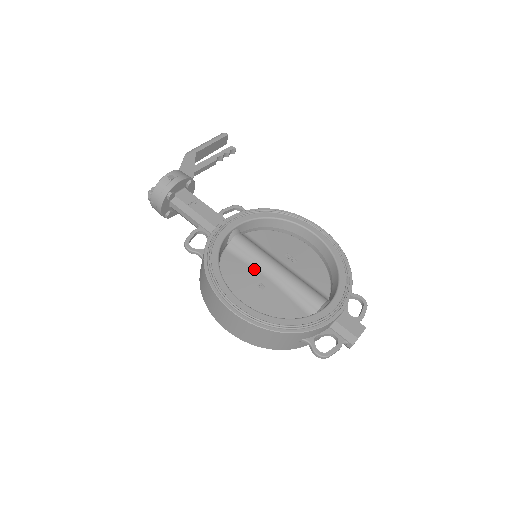
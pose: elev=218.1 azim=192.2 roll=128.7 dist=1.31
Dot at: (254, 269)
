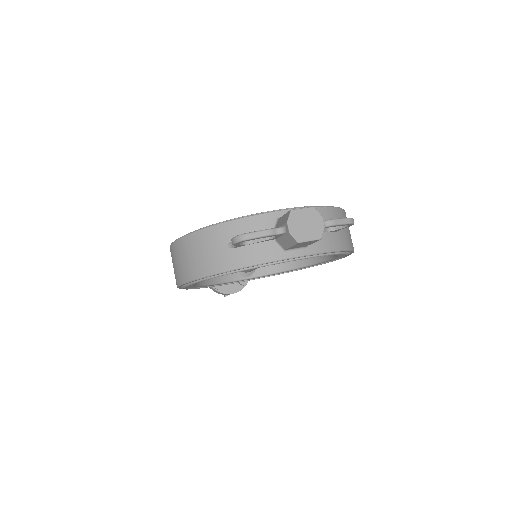
Dot at: occluded
